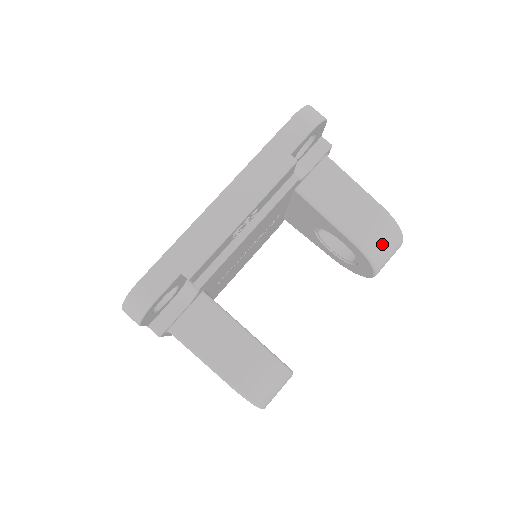
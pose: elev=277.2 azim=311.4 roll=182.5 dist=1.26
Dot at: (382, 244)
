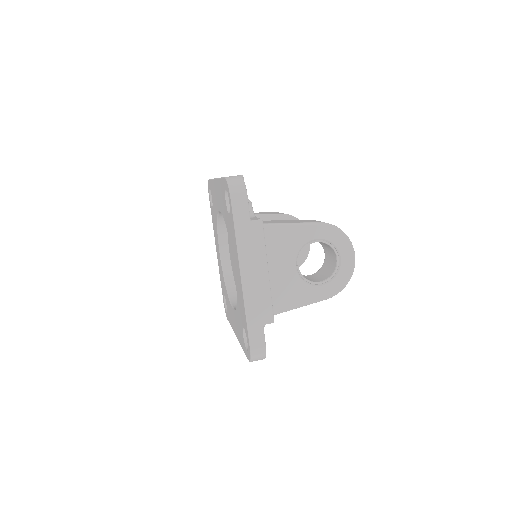
Dot at: occluded
